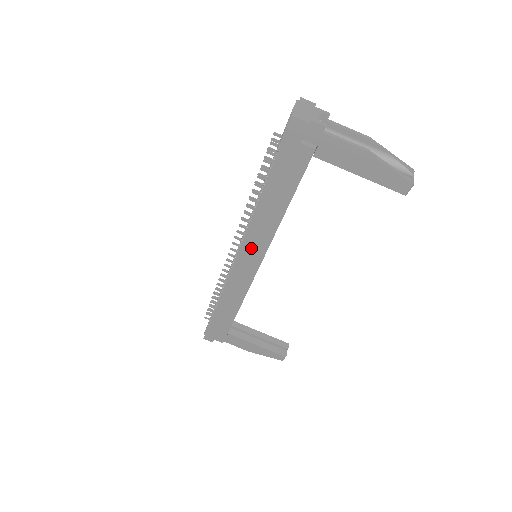
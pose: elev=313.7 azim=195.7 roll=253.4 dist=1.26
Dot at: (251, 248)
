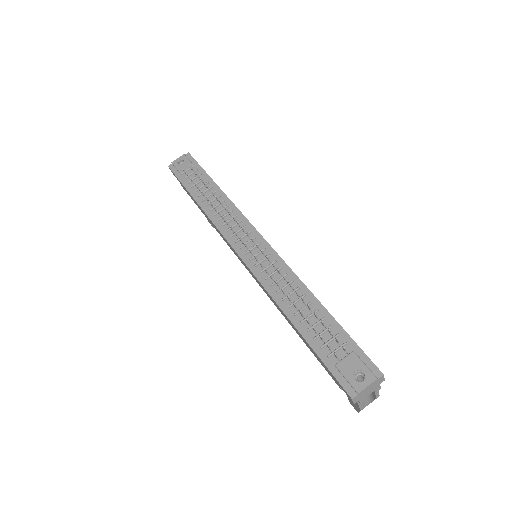
Dot at: (254, 276)
